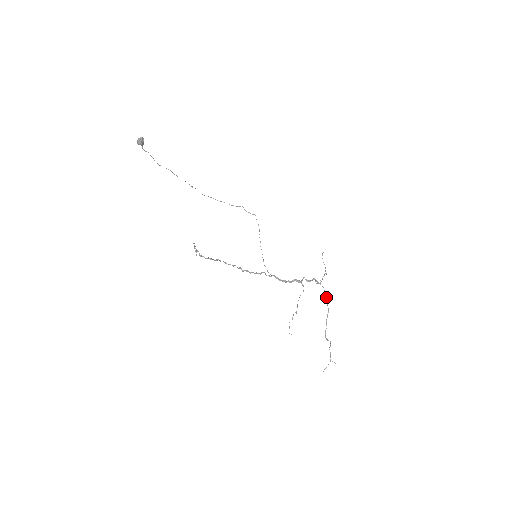
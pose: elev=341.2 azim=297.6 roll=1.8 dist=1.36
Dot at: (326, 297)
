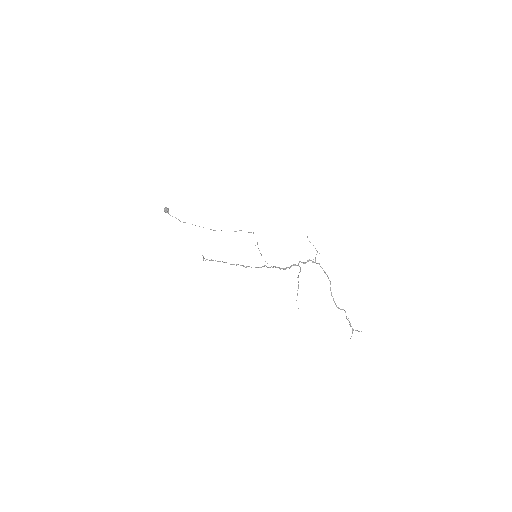
Dot at: (324, 271)
